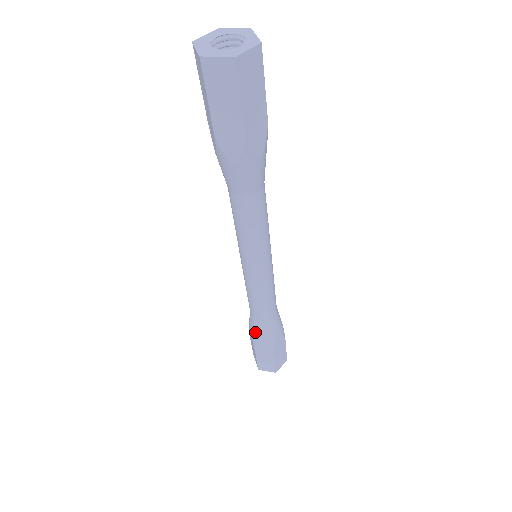
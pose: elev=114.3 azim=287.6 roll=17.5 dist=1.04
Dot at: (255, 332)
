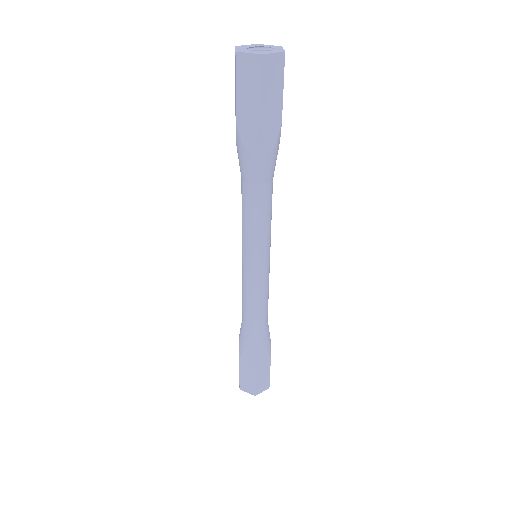
Dot at: (243, 340)
